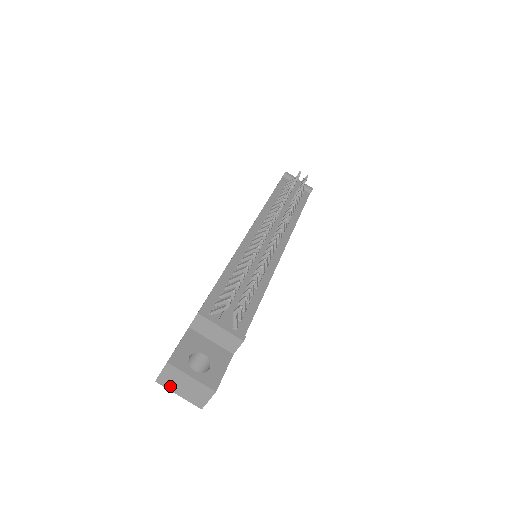
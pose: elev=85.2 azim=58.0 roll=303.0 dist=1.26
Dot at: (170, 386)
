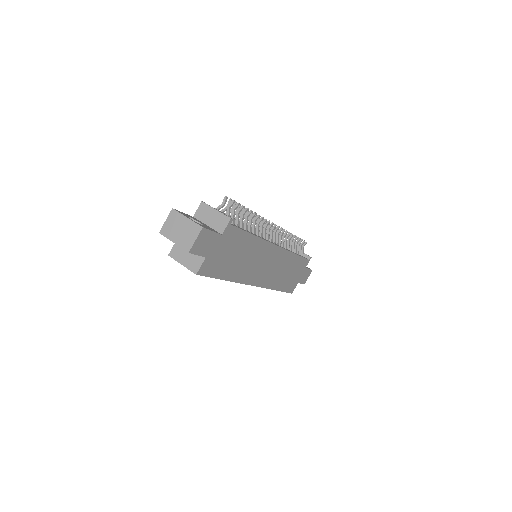
Dot at: (169, 234)
